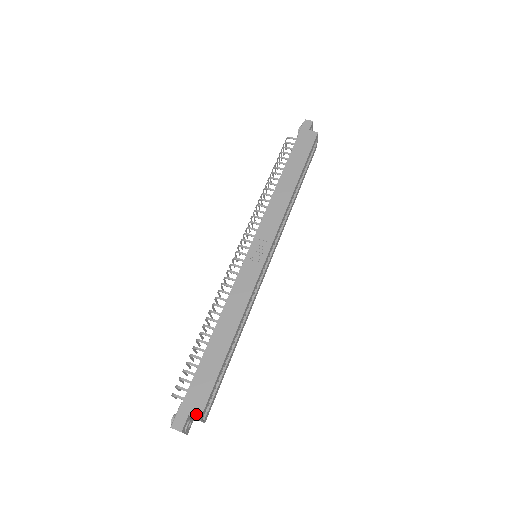
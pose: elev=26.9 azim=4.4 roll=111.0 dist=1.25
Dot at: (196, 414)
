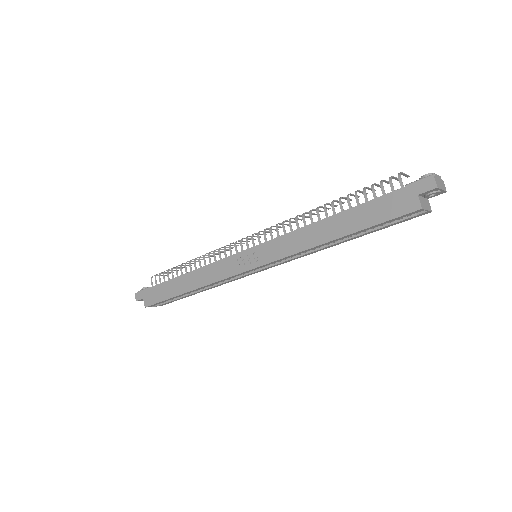
Dot at: (146, 303)
